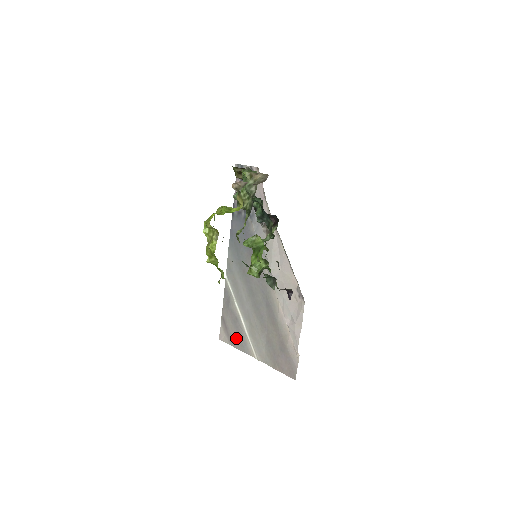
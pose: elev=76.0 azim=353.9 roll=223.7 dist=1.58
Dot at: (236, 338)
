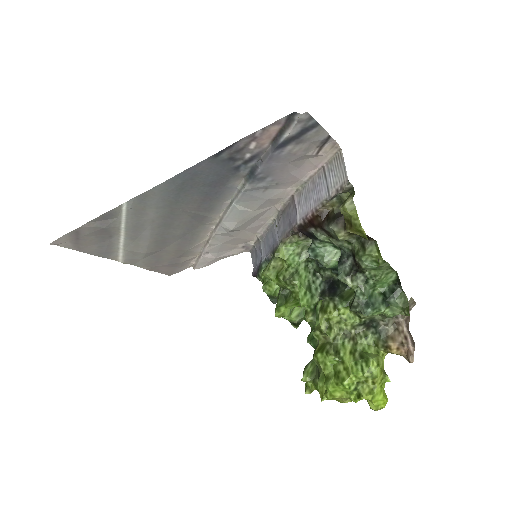
Dot at: (94, 248)
